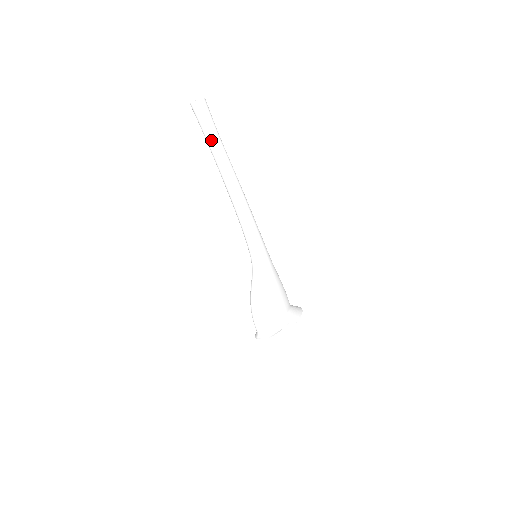
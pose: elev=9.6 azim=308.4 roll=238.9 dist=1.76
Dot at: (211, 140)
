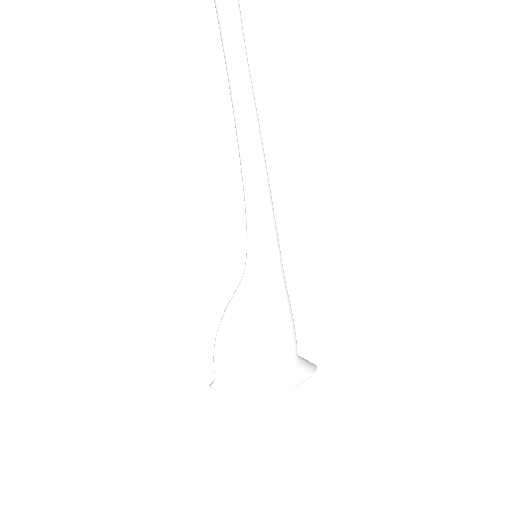
Dot at: (227, 49)
